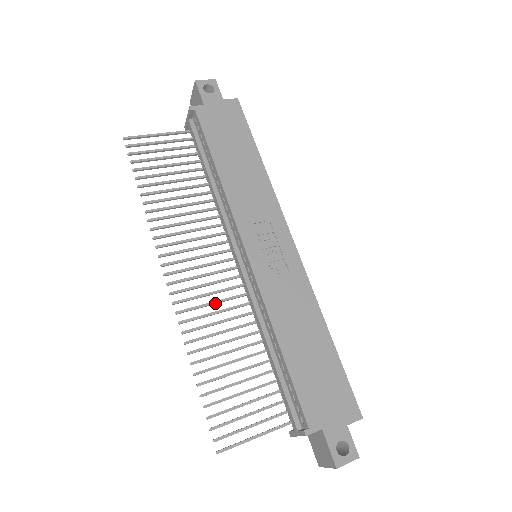
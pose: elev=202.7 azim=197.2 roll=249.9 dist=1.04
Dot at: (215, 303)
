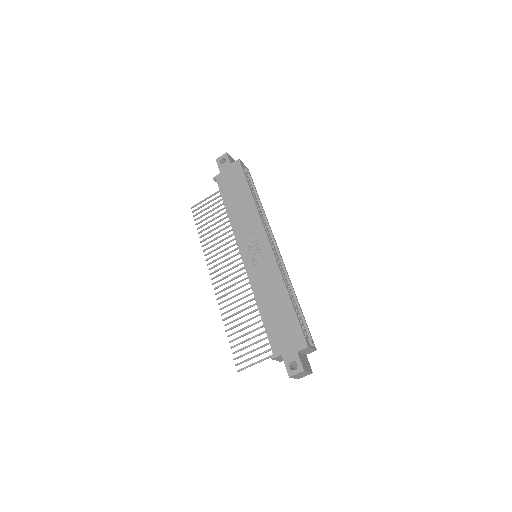
Dot at: occluded
